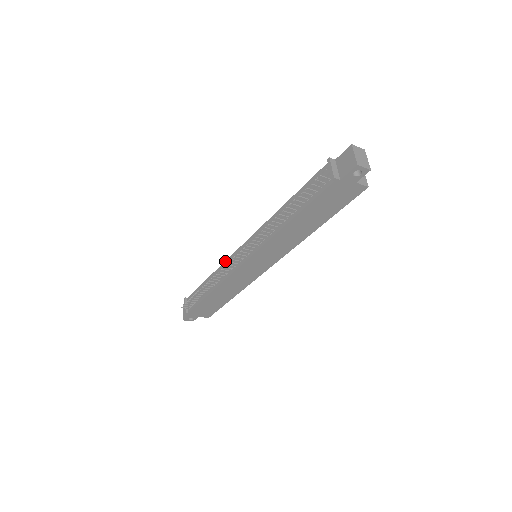
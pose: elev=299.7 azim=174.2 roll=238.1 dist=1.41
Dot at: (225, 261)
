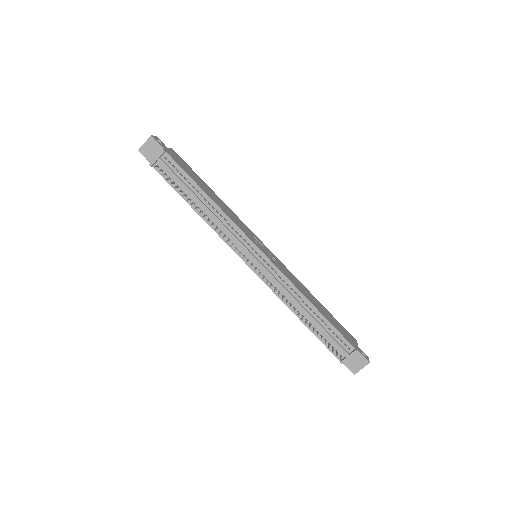
Dot at: (235, 224)
